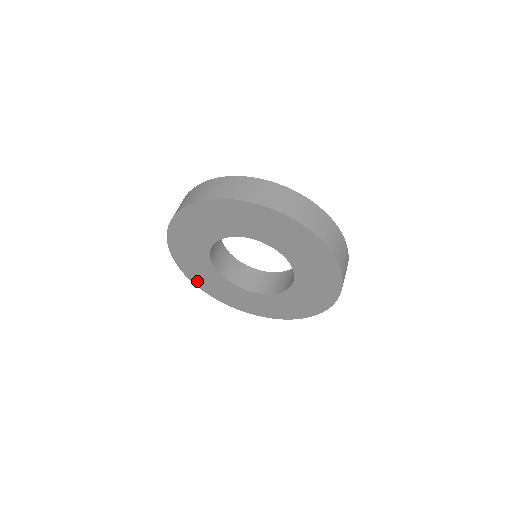
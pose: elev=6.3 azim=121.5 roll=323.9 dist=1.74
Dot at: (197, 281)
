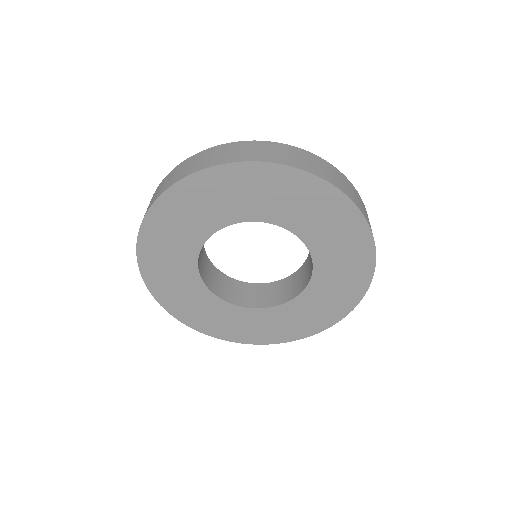
Dot at: (169, 303)
